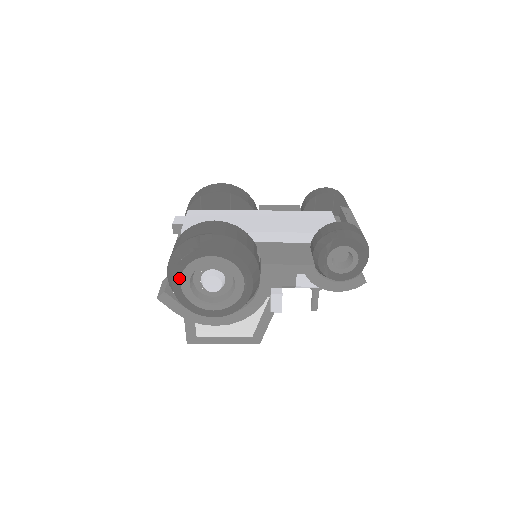
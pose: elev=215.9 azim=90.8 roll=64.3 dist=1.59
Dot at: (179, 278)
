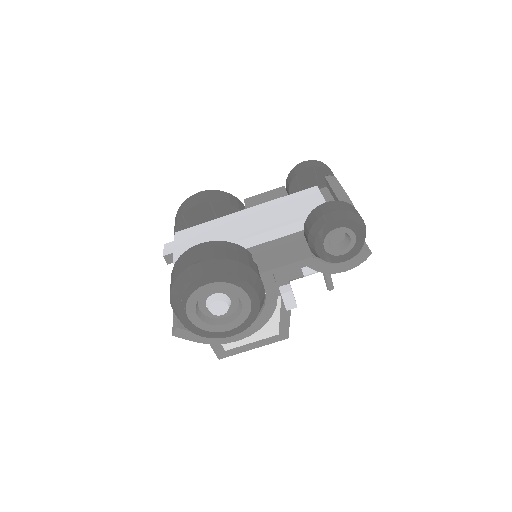
Dot at: (185, 313)
